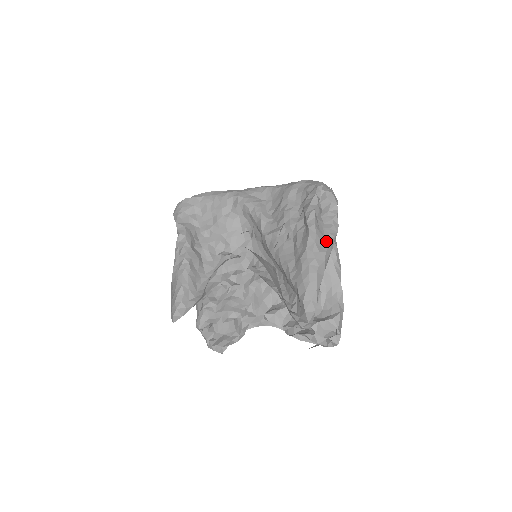
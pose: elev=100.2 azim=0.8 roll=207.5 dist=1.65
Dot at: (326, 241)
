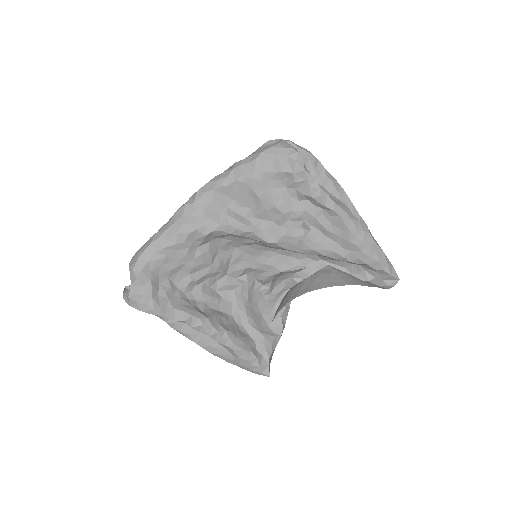
Dot at: (347, 204)
